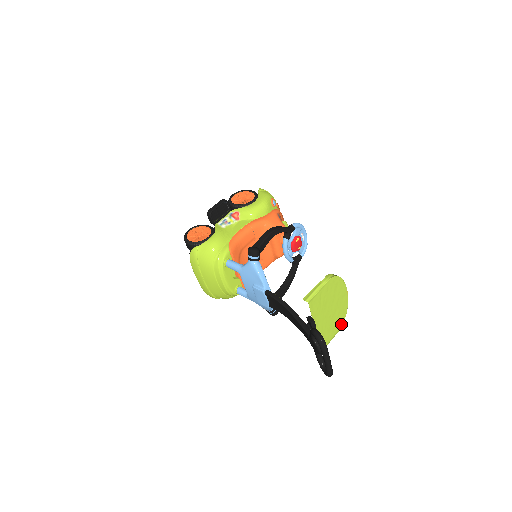
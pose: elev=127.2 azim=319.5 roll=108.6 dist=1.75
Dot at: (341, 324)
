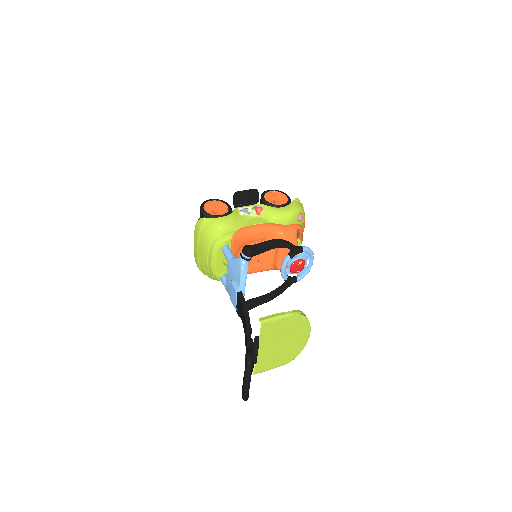
Dot at: (289, 360)
